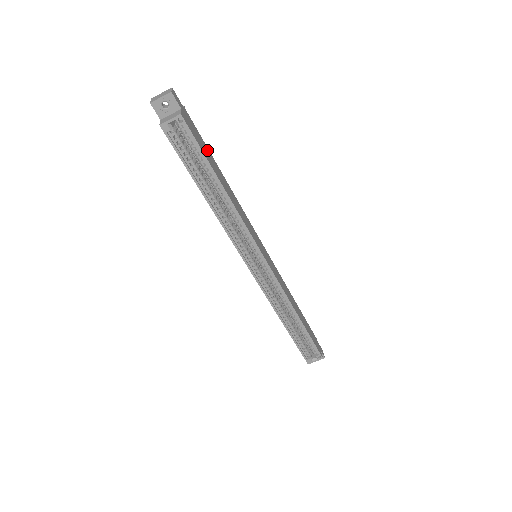
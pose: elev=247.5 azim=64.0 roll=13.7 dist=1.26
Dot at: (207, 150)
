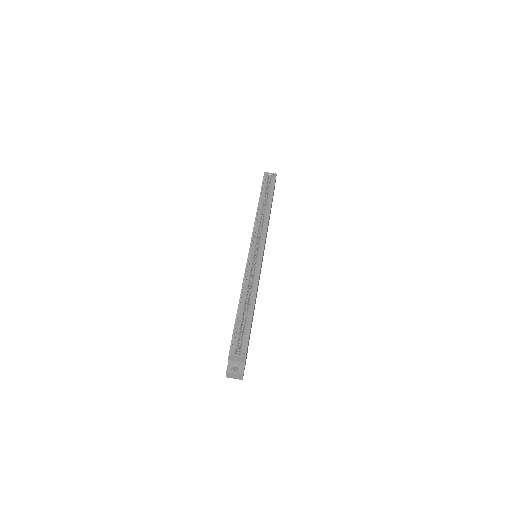
Dot at: occluded
